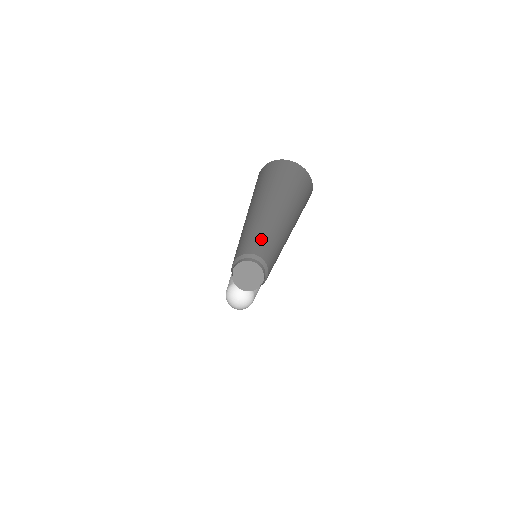
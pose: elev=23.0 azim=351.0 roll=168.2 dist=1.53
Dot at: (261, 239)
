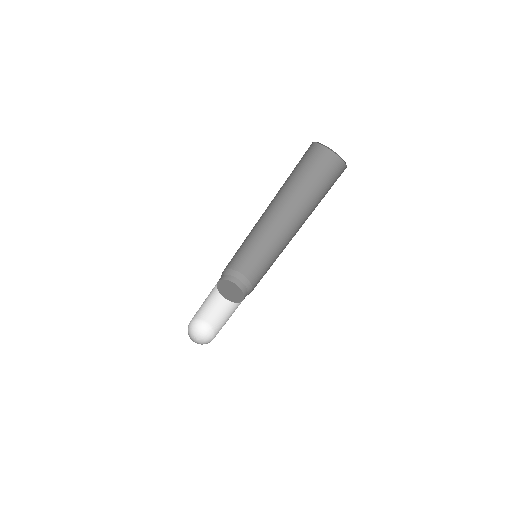
Dot at: (261, 251)
